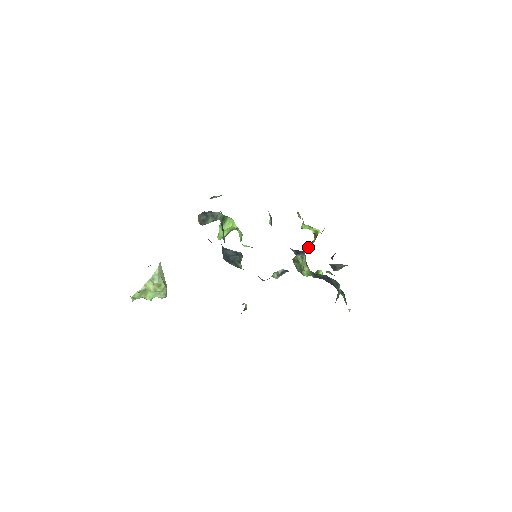
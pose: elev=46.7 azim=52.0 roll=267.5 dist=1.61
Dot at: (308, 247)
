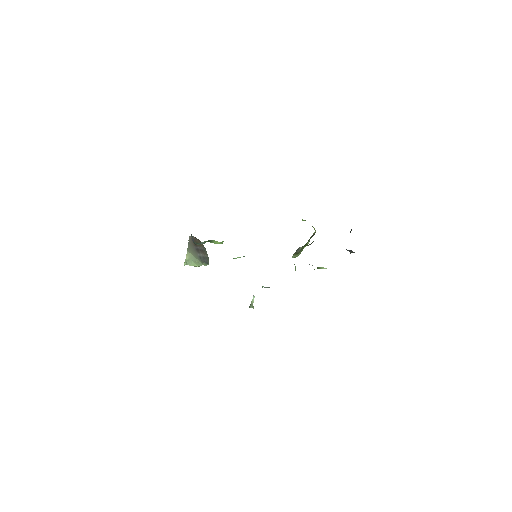
Dot at: (302, 250)
